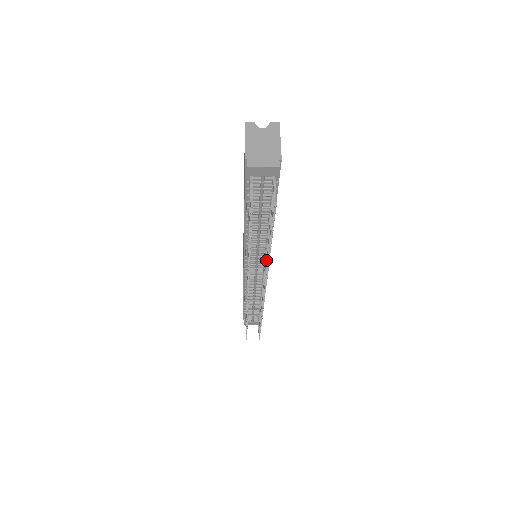
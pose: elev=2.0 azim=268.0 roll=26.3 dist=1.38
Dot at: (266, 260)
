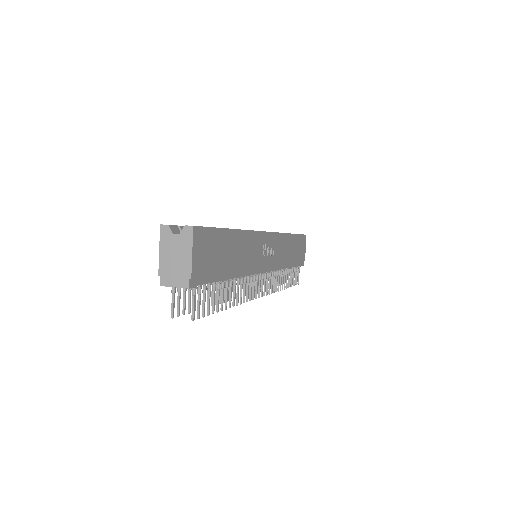
Dot at: (243, 292)
